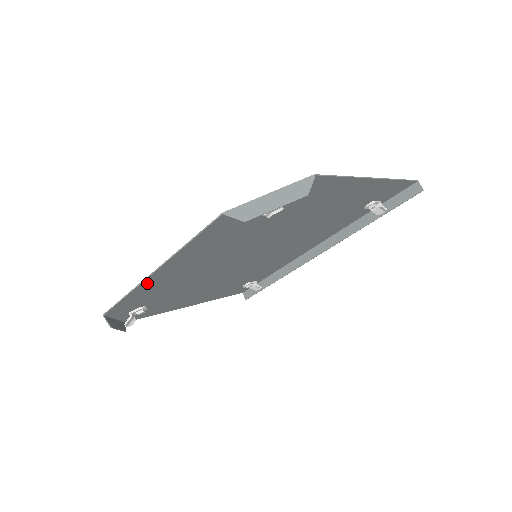
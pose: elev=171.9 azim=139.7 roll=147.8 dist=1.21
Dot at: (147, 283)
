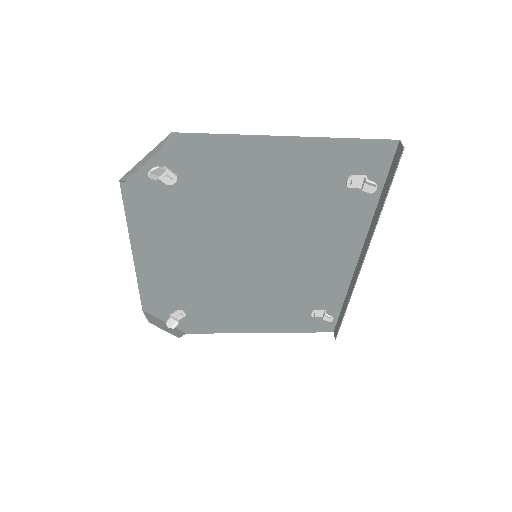
Dot at: (143, 270)
